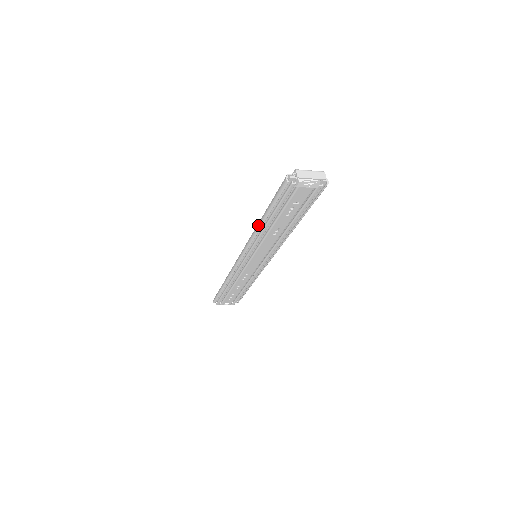
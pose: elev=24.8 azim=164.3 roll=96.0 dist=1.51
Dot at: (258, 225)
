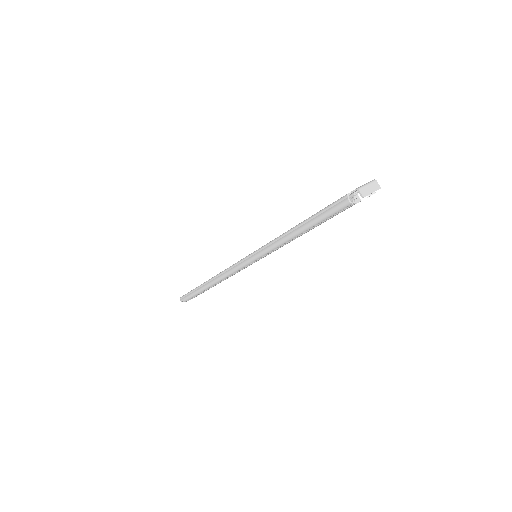
Dot at: (286, 238)
